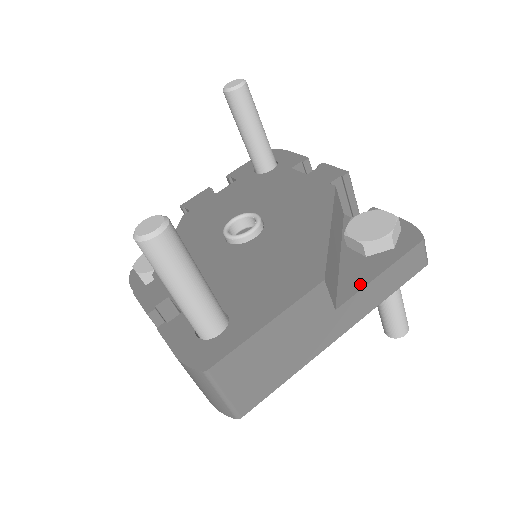
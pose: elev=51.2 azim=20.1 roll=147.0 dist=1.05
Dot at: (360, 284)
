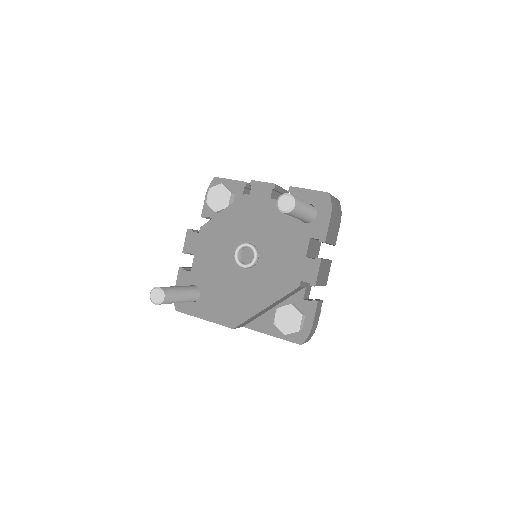
Dot at: (260, 329)
